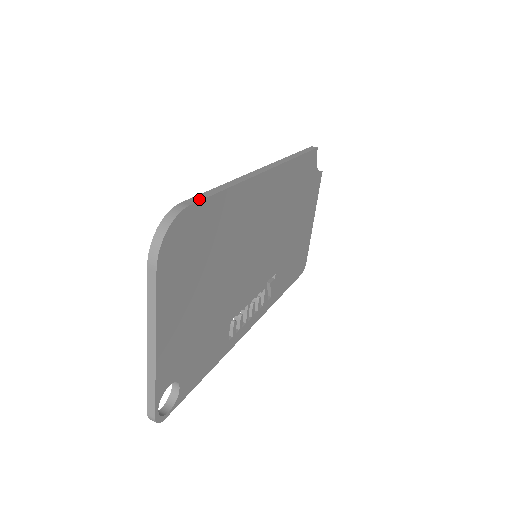
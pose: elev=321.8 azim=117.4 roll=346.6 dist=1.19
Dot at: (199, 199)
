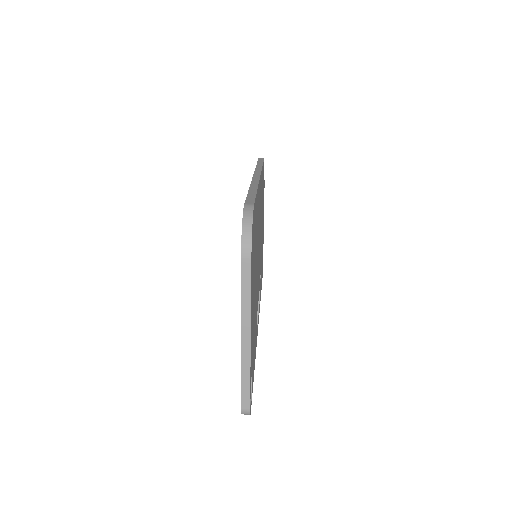
Dot at: (253, 199)
